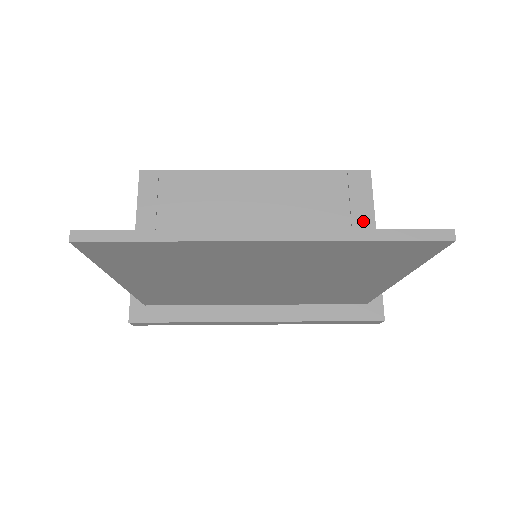
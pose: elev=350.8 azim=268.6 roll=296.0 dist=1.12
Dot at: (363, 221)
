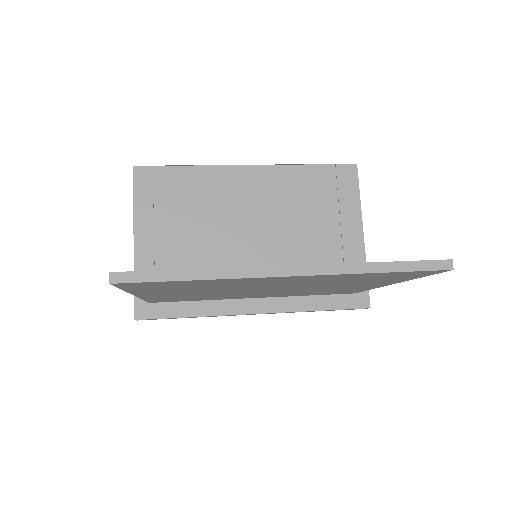
Dot at: (350, 215)
